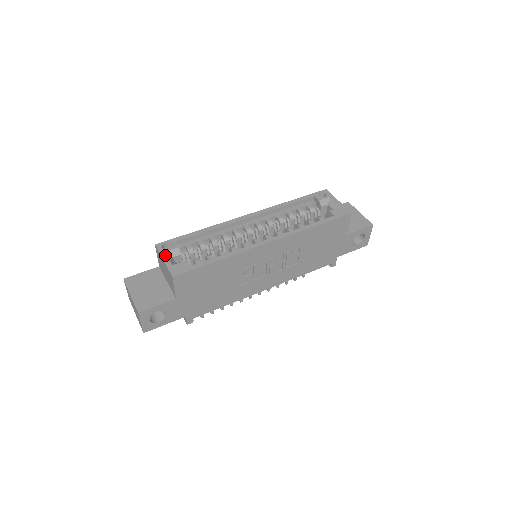
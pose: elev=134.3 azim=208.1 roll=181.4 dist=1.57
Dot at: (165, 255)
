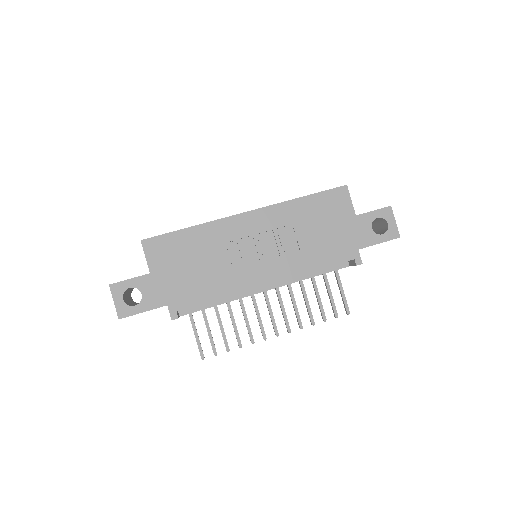
Dot at: occluded
